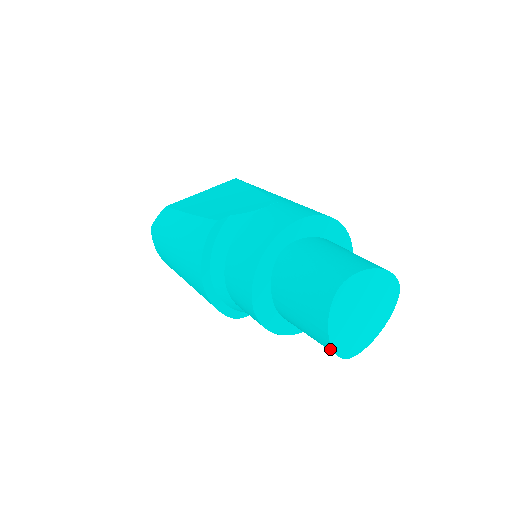
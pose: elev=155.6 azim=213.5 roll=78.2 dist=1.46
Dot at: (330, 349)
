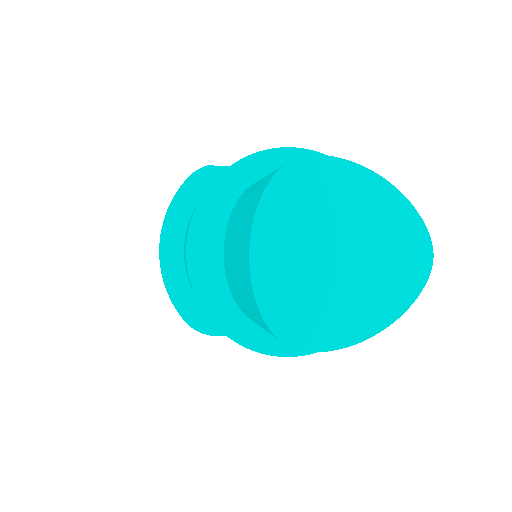
Dot at: (254, 303)
